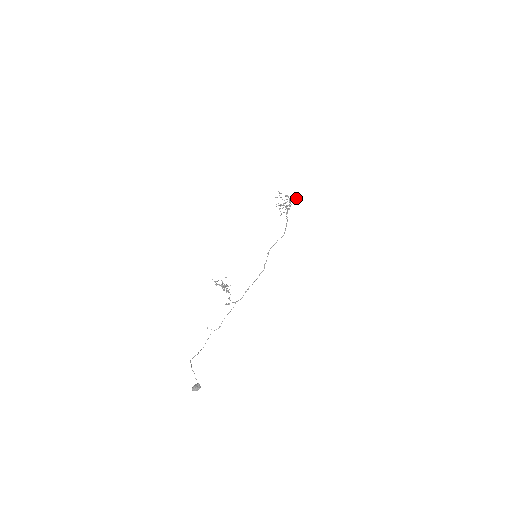
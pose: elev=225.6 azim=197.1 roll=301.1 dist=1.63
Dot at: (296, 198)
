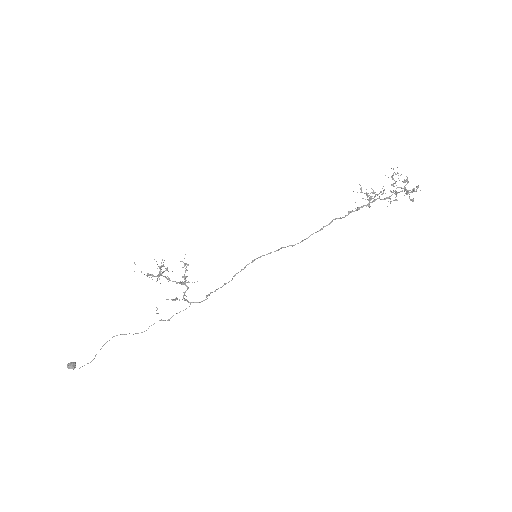
Dot at: (409, 190)
